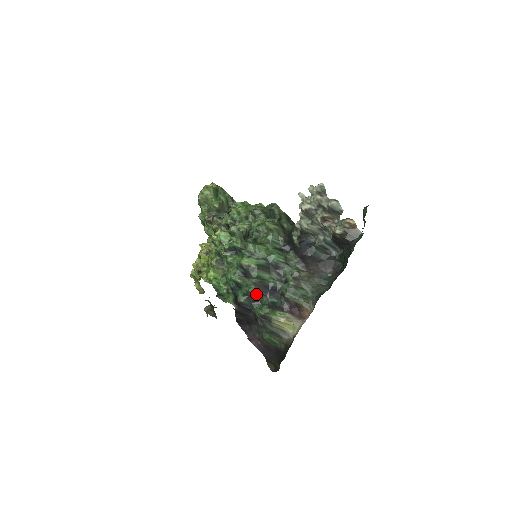
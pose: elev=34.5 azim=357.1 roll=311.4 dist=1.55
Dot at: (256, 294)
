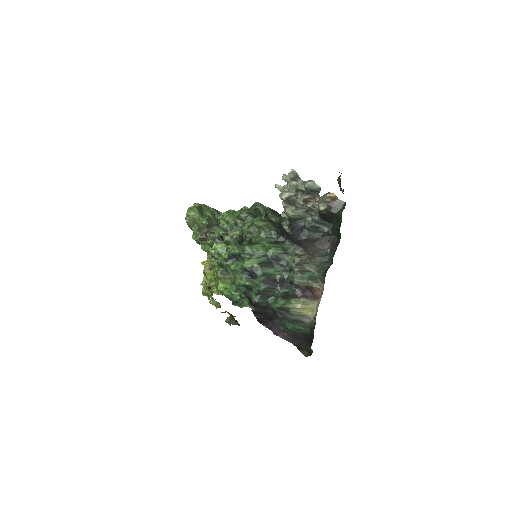
Dot at: (267, 290)
